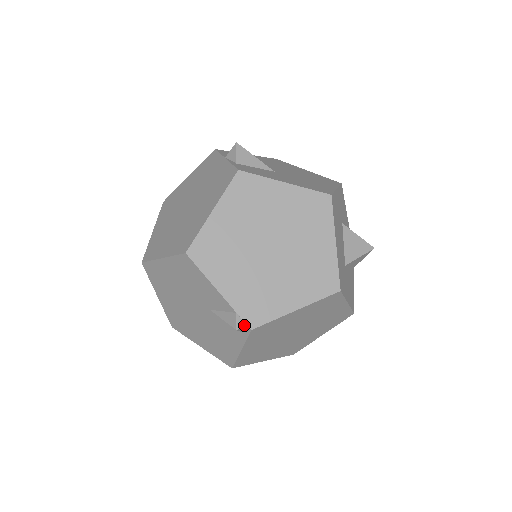
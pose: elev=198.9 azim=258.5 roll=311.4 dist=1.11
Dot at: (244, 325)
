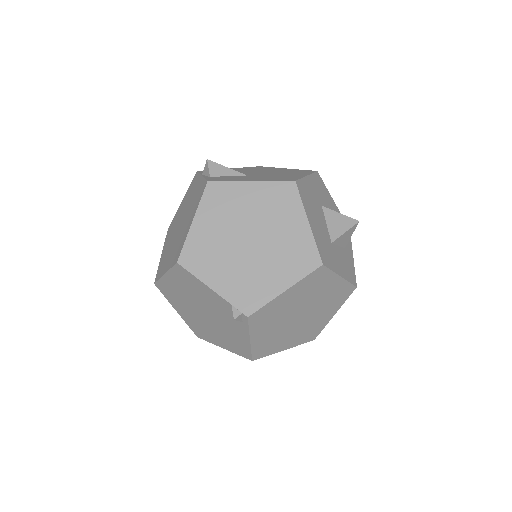
Dot at: (240, 314)
